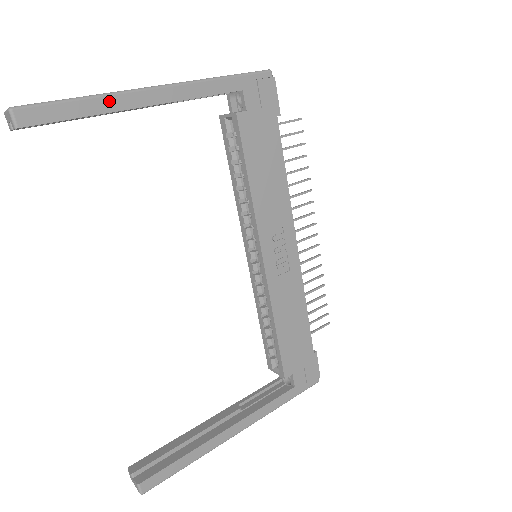
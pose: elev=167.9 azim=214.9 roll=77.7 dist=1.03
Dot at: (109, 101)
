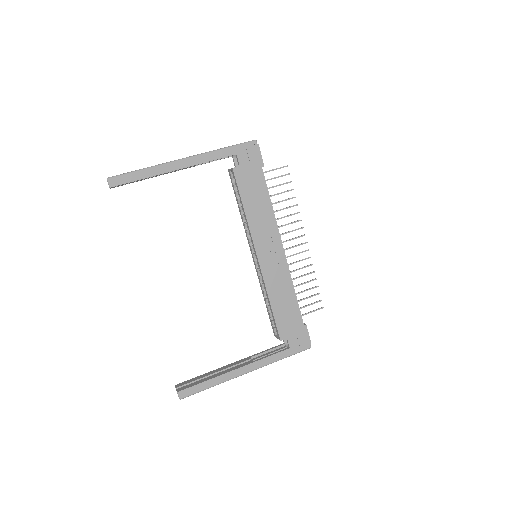
Dot at: (156, 169)
